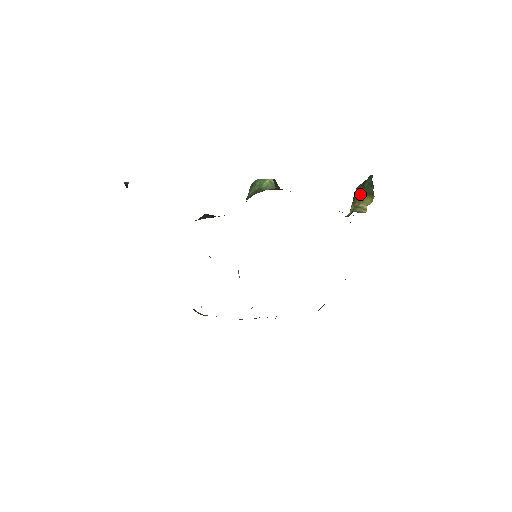
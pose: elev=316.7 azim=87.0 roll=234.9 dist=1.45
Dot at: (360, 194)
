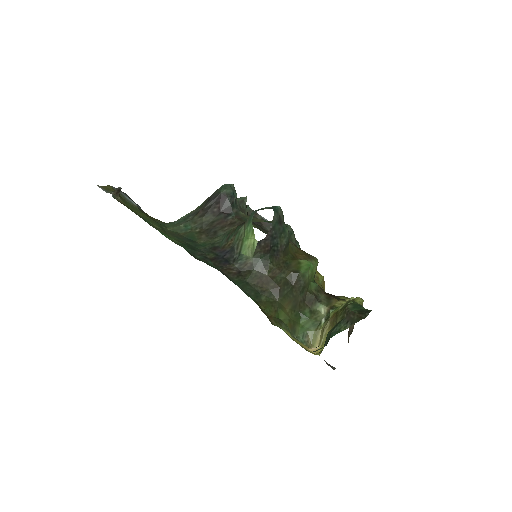
Dot at: (334, 323)
